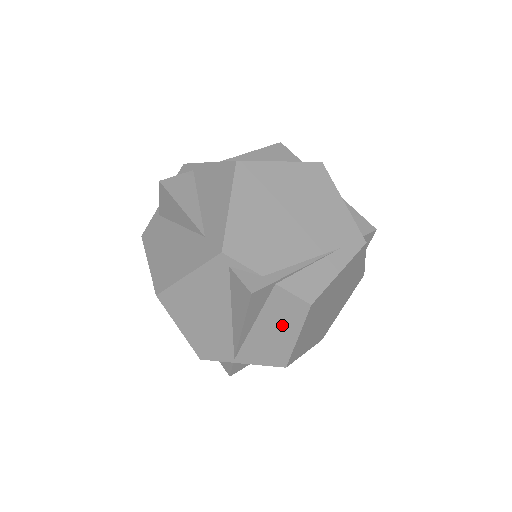
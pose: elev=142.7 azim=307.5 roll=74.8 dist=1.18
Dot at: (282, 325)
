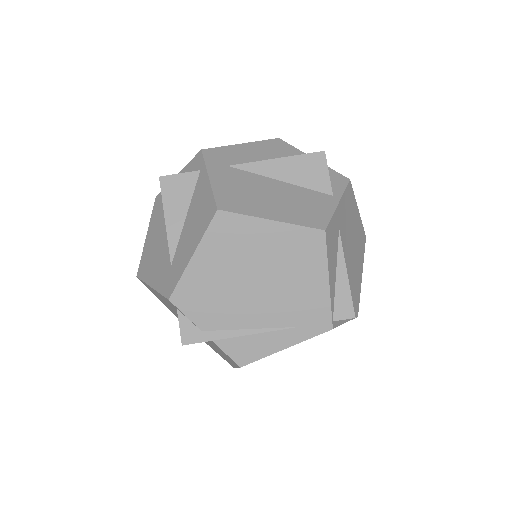
Dot at: (224, 355)
